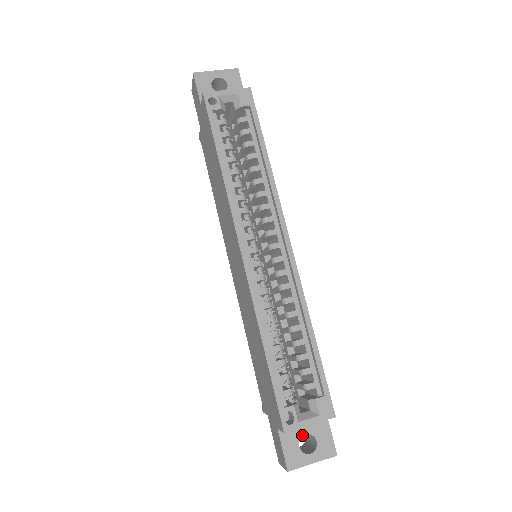
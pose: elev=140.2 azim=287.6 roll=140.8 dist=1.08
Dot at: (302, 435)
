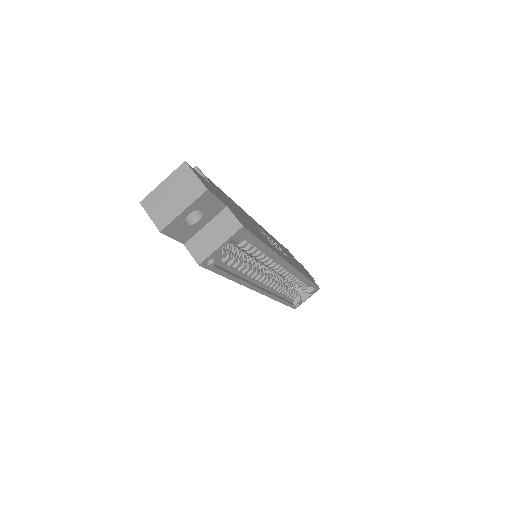
Dot at: occluded
